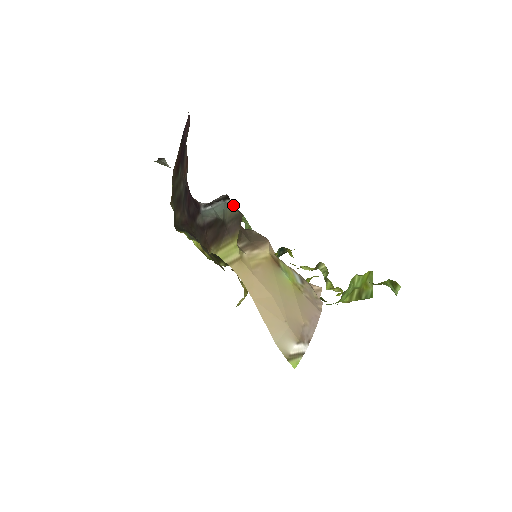
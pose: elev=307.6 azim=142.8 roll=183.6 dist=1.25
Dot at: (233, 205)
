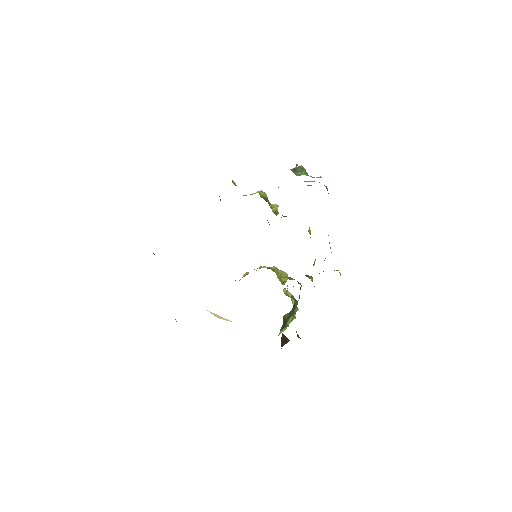
Dot at: occluded
